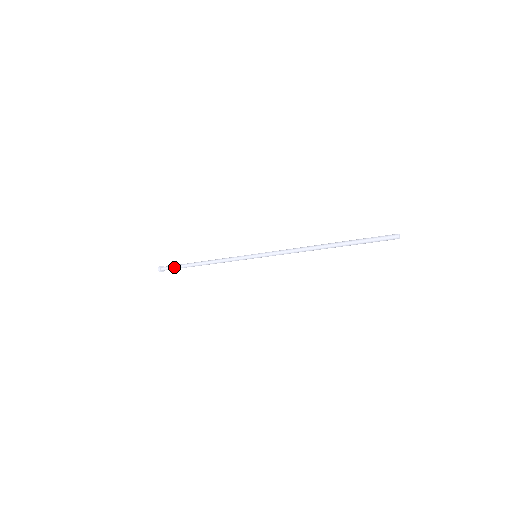
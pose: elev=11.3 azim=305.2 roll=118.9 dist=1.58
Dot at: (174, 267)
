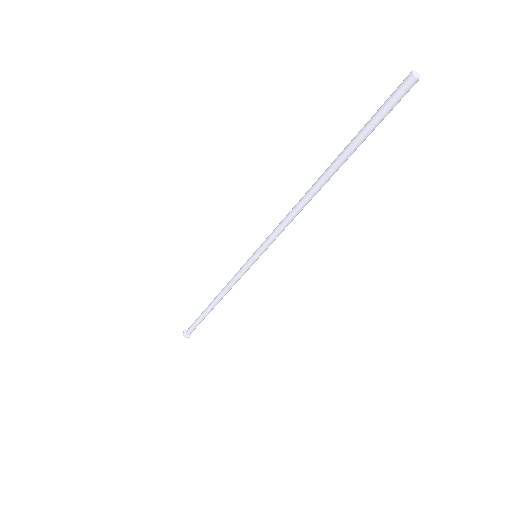
Dot at: (194, 323)
